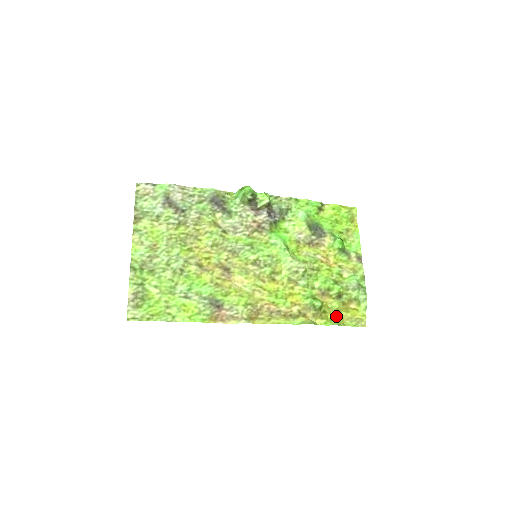
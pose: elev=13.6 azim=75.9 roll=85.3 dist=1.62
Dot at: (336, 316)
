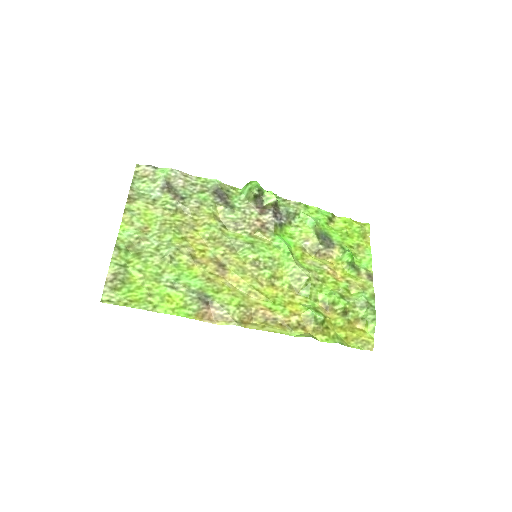
Dot at: (340, 334)
